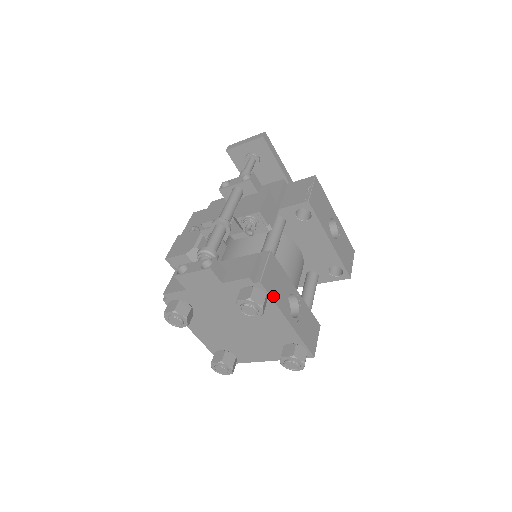
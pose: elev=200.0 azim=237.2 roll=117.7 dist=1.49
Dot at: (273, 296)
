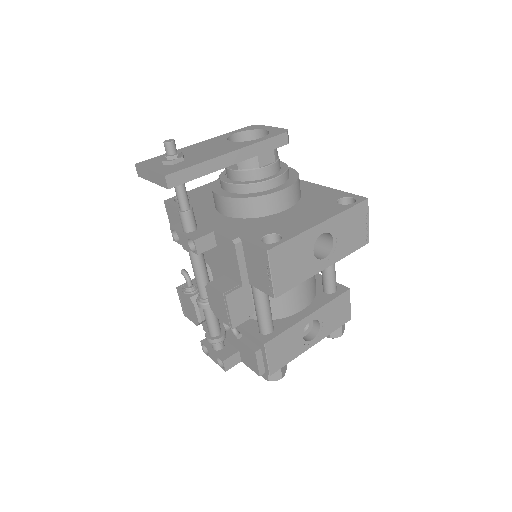
Dot at: (287, 361)
